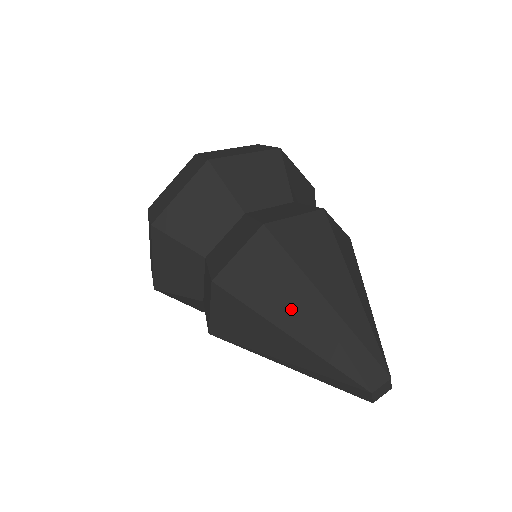
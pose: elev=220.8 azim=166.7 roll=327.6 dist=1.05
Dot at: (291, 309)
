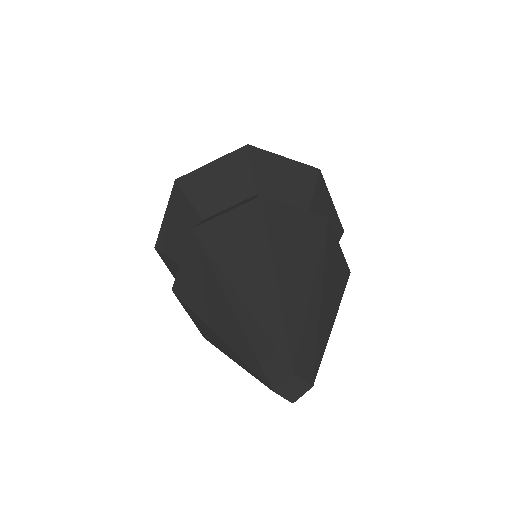
Dot at: (214, 307)
